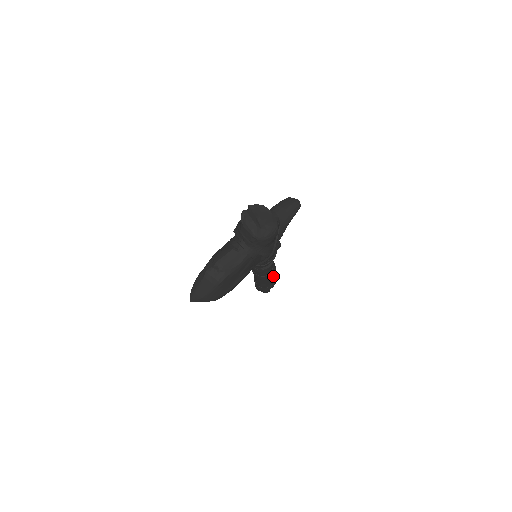
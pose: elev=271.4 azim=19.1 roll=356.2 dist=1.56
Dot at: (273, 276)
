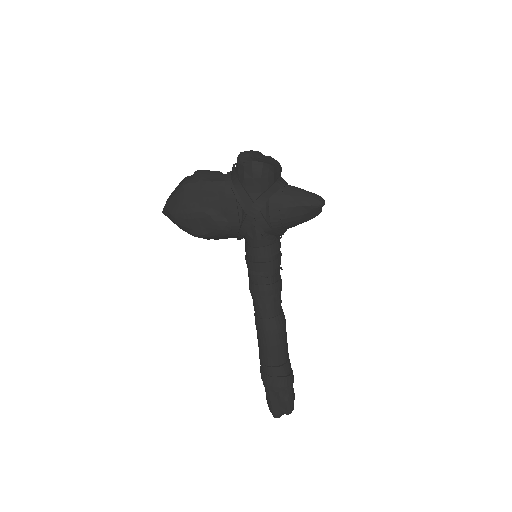
Dot at: (271, 340)
